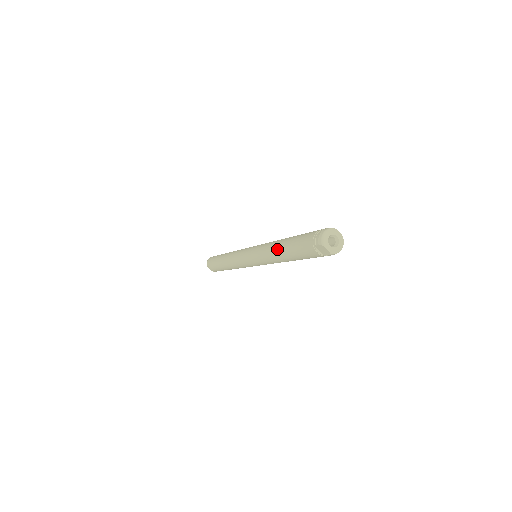
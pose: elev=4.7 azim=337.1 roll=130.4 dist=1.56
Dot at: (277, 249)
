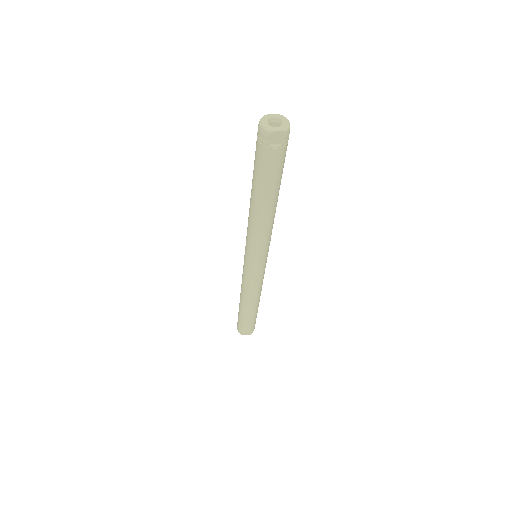
Dot at: (254, 208)
